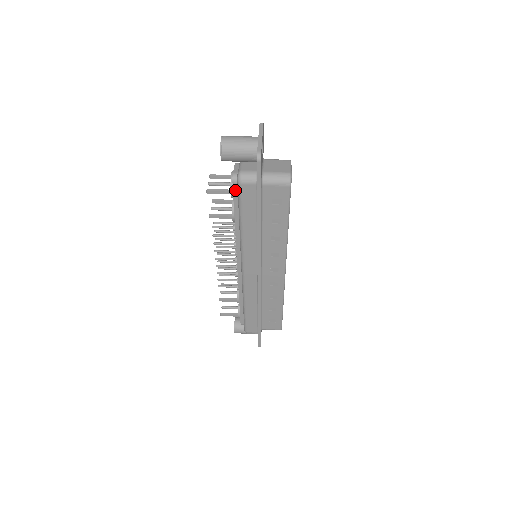
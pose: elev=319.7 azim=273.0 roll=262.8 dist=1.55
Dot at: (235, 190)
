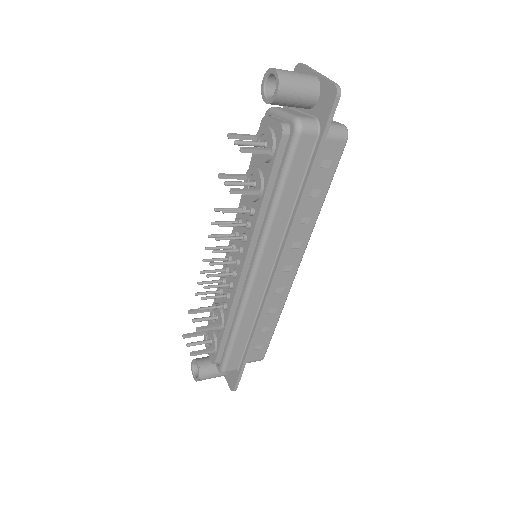
Dot at: (281, 147)
